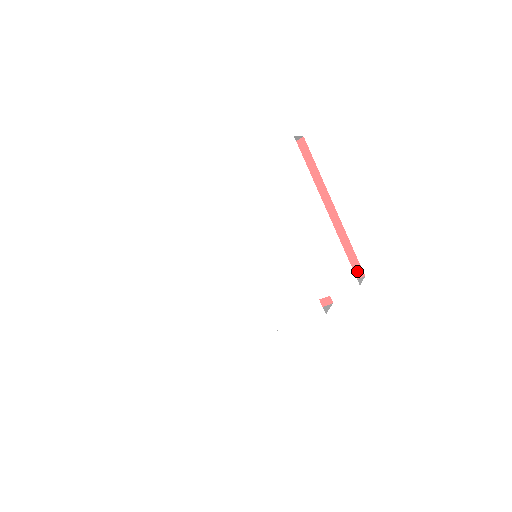
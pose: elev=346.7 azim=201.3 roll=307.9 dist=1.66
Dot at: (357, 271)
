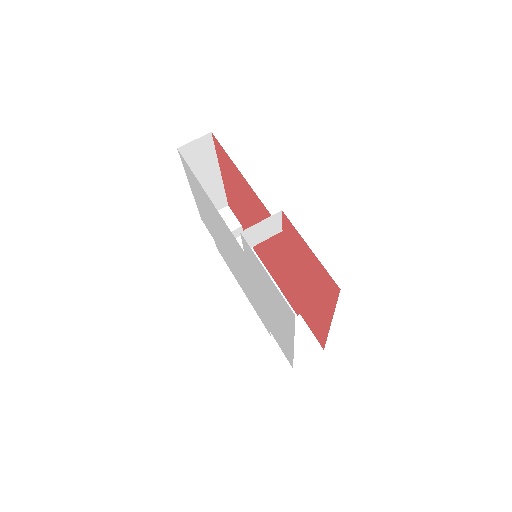
Dot at: (321, 343)
